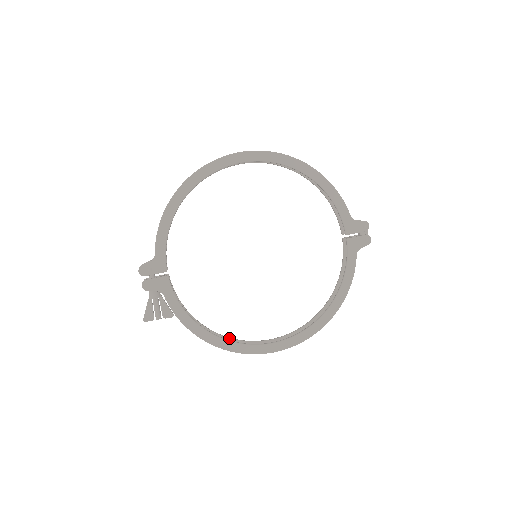
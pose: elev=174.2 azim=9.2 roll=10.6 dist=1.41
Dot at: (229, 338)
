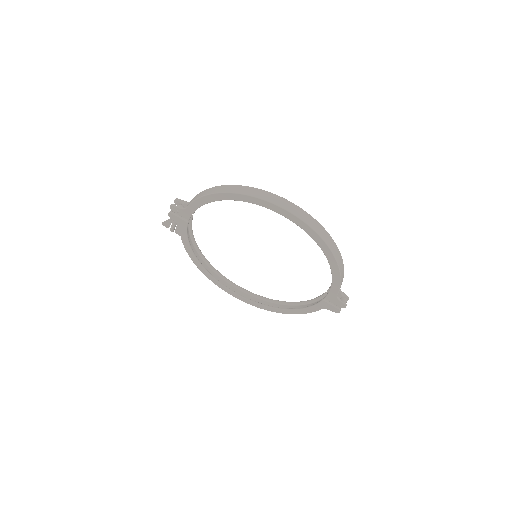
Dot at: (211, 266)
